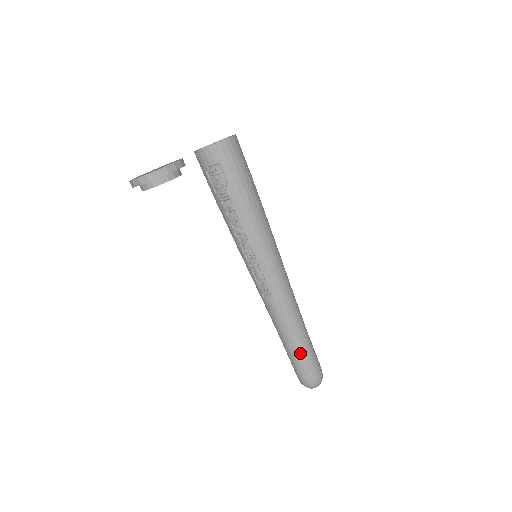
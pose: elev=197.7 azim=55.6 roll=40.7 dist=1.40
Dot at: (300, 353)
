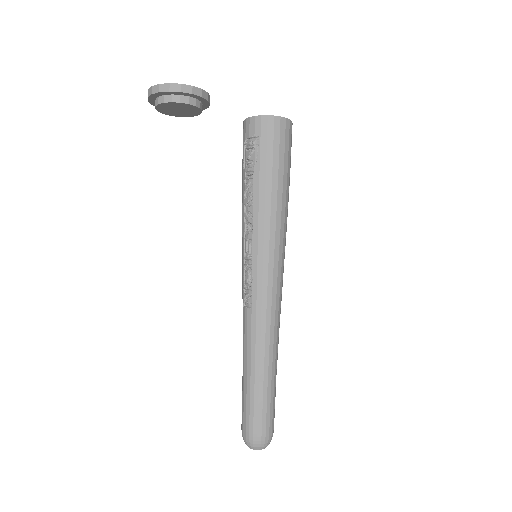
Dot at: (254, 393)
